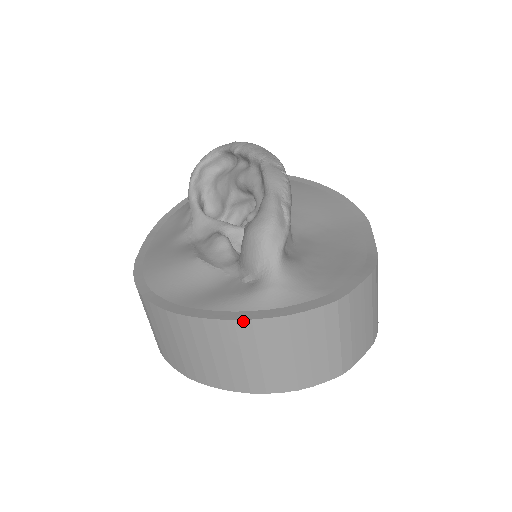
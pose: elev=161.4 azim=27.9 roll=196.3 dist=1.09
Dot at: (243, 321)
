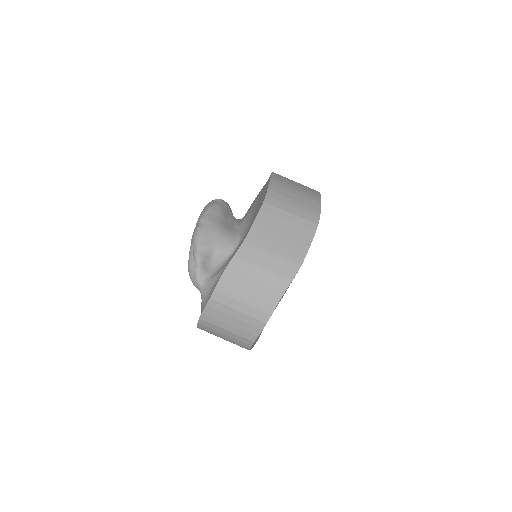
Dot at: (198, 327)
